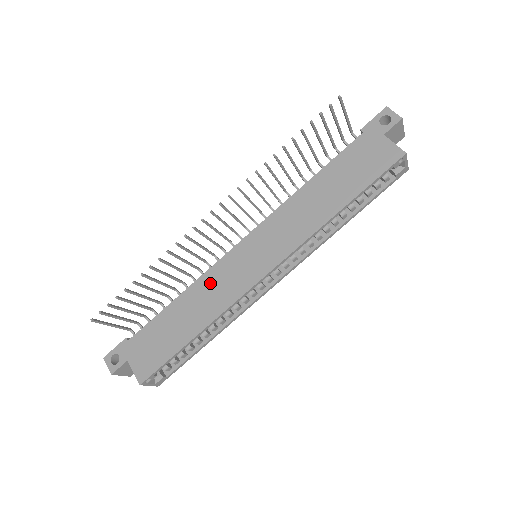
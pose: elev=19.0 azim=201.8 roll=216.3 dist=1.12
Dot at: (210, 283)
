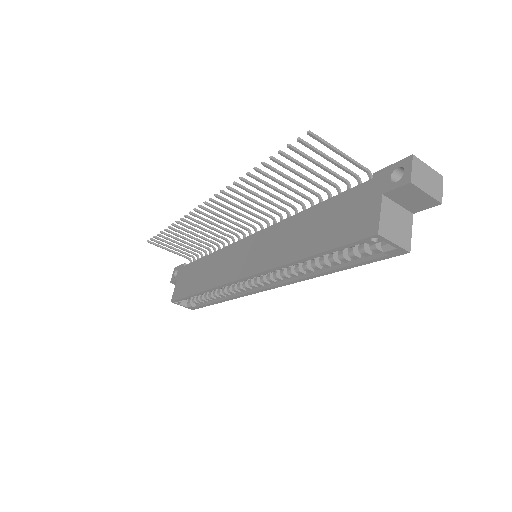
Dot at: (222, 258)
